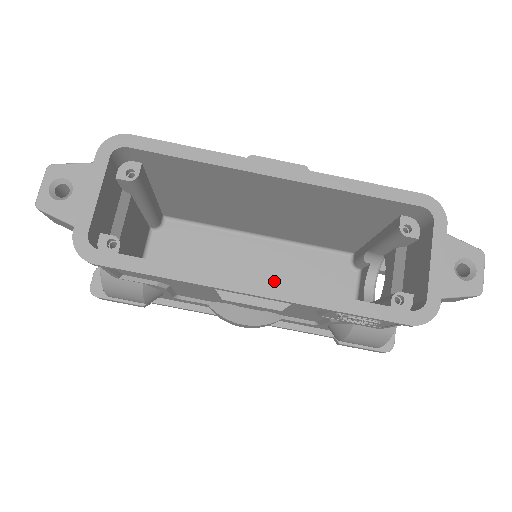
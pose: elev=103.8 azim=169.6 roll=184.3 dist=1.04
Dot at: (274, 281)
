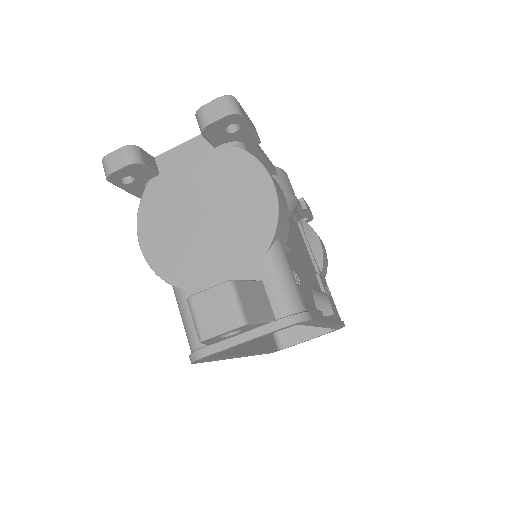
Dot at: occluded
